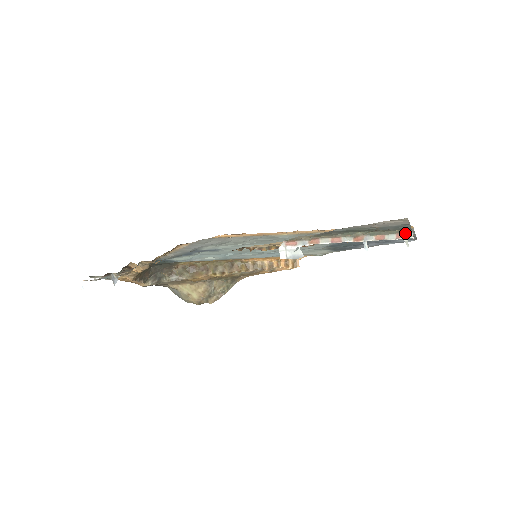
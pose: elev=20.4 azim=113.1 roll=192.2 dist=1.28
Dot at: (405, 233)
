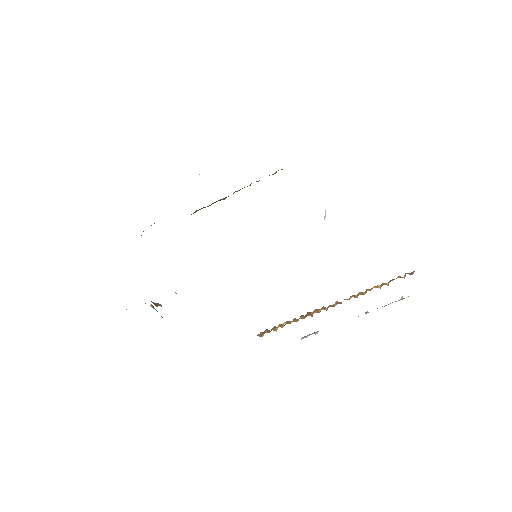
Dot at: occluded
